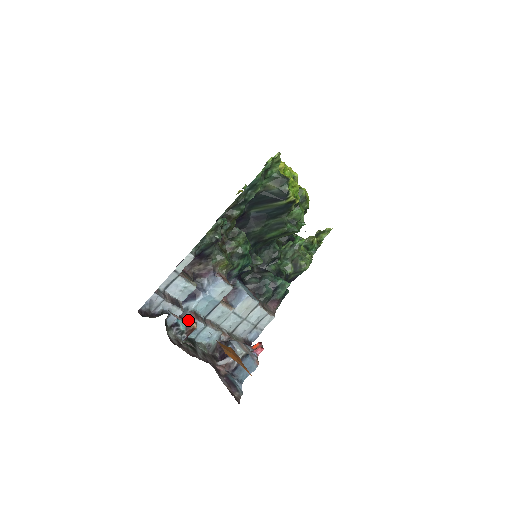
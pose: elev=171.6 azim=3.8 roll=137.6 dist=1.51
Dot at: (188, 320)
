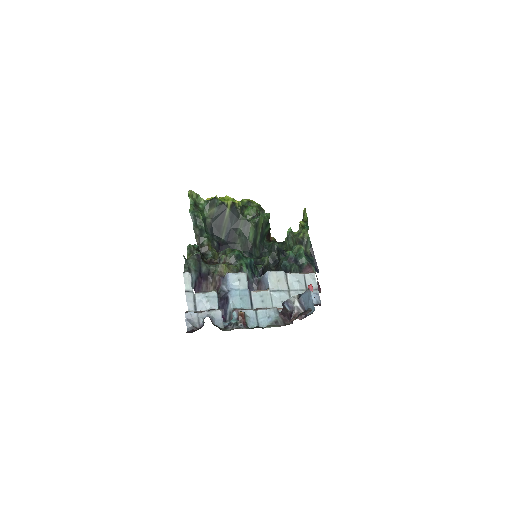
Dot at: (235, 316)
